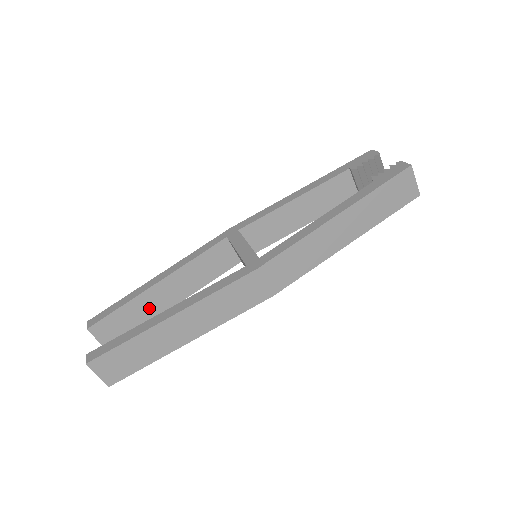
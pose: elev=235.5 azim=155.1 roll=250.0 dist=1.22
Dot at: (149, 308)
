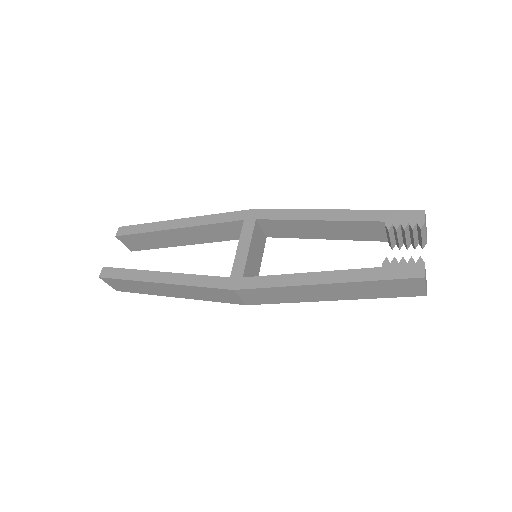
Dot at: (167, 240)
